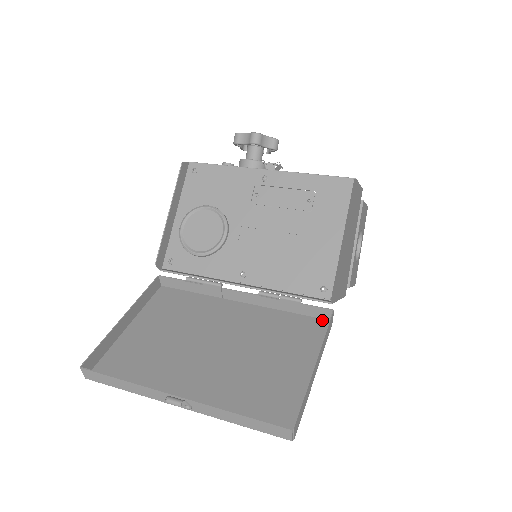
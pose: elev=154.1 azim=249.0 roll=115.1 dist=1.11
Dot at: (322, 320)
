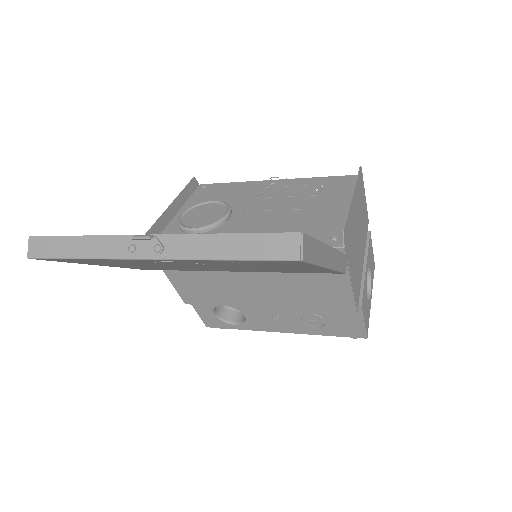
Dot at: occluded
